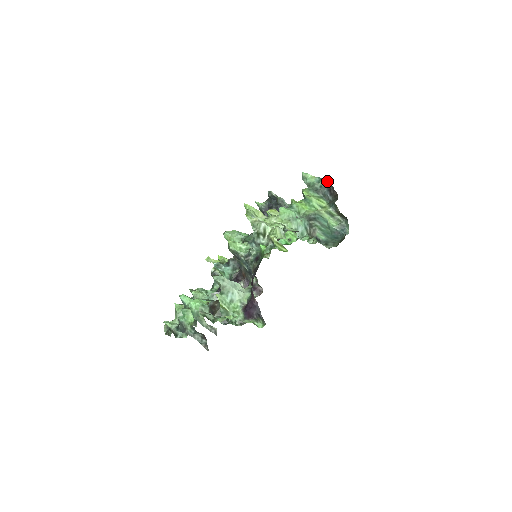
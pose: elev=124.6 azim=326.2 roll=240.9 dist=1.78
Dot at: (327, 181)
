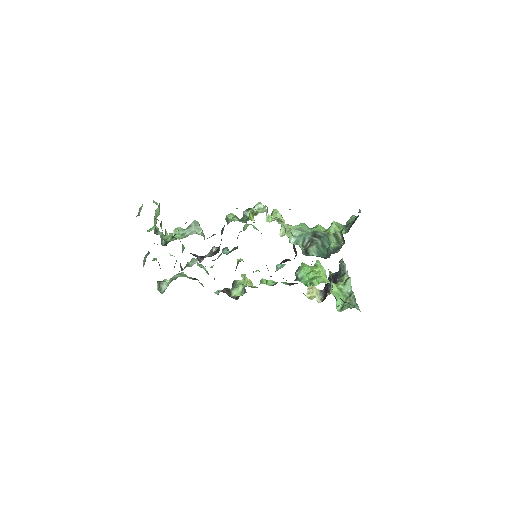
Dot at: occluded
